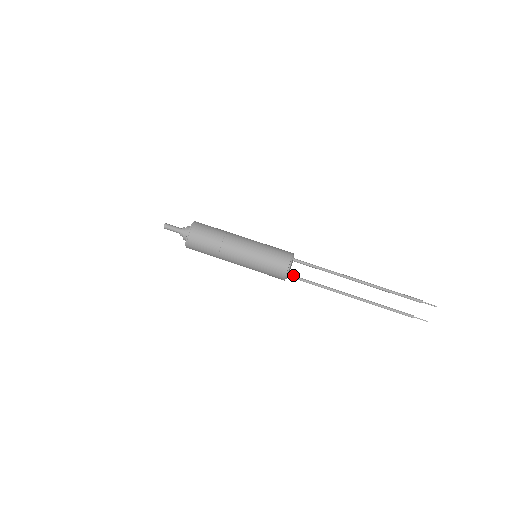
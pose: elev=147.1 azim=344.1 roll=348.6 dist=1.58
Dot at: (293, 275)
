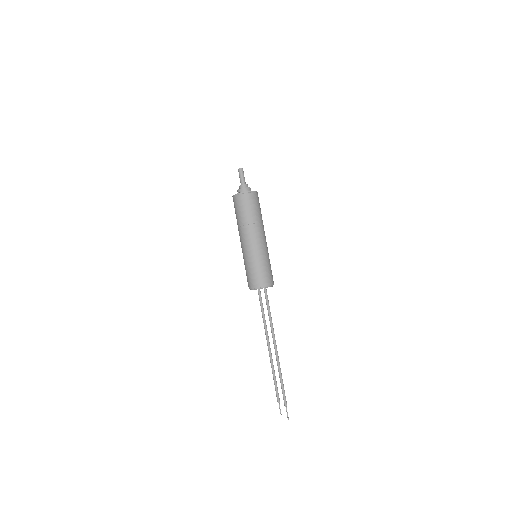
Dot at: (260, 293)
